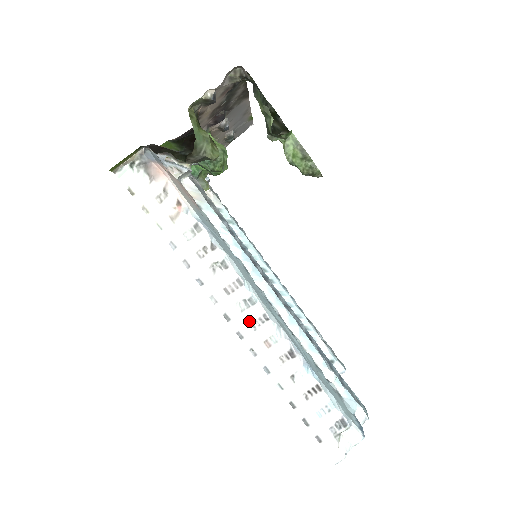
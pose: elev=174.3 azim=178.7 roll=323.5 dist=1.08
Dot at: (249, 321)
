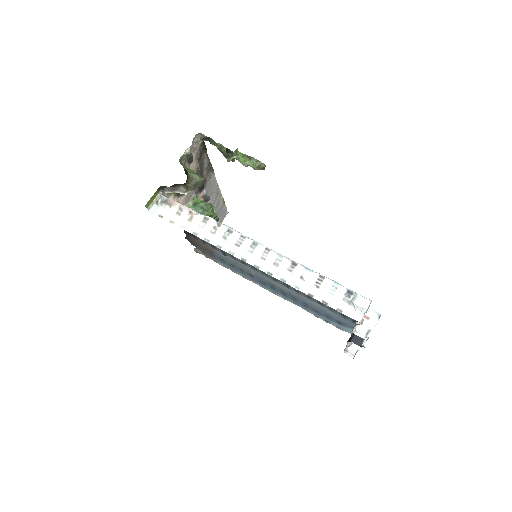
Dot at: (258, 256)
